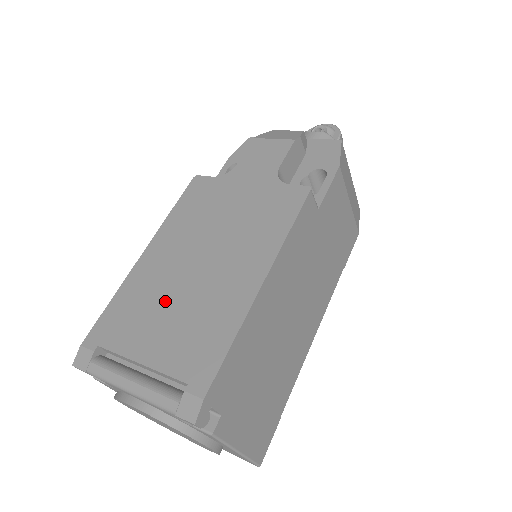
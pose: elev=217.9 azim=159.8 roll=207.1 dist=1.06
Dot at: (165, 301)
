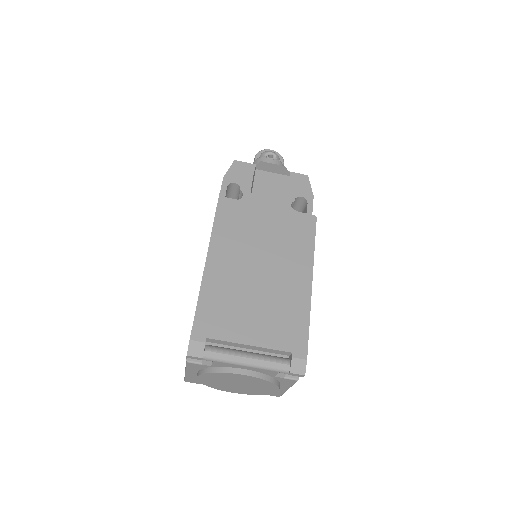
Dot at: (247, 300)
